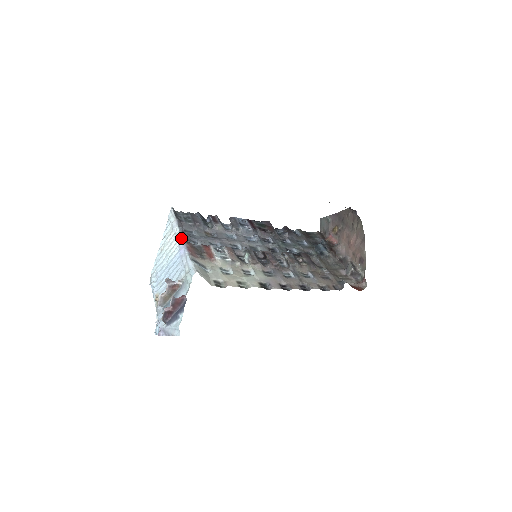
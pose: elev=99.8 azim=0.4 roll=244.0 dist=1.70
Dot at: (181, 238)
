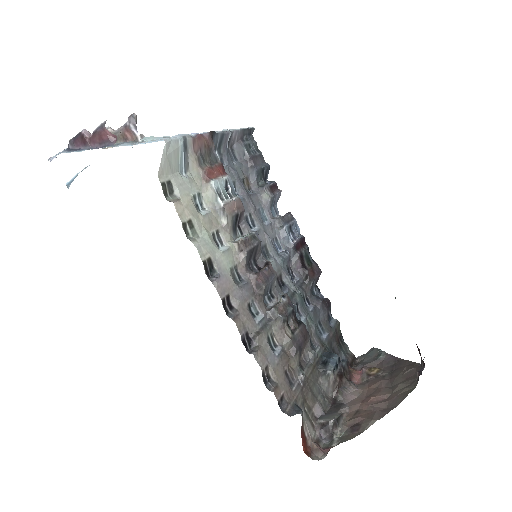
Dot at: (214, 132)
